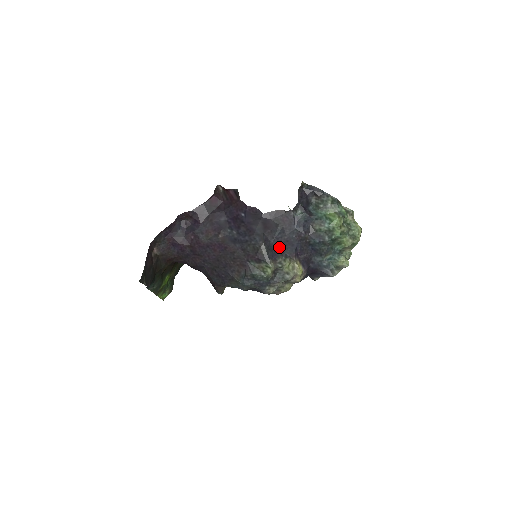
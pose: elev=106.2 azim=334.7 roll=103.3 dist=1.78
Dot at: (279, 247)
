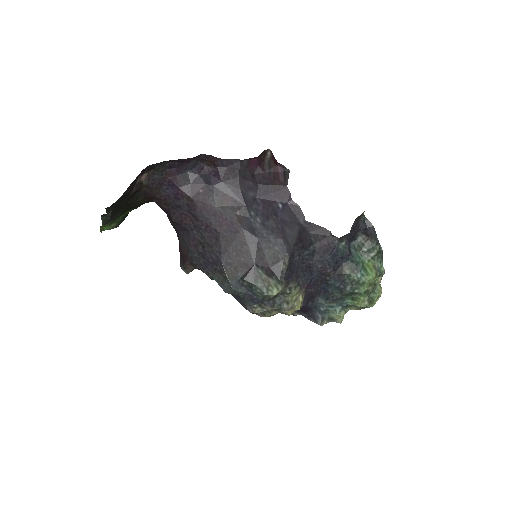
Dot at: (298, 269)
